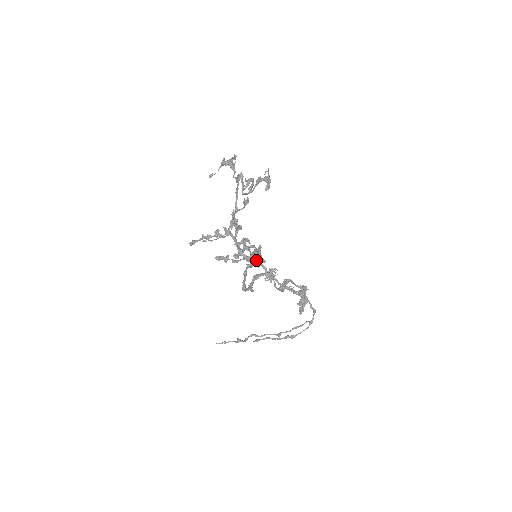
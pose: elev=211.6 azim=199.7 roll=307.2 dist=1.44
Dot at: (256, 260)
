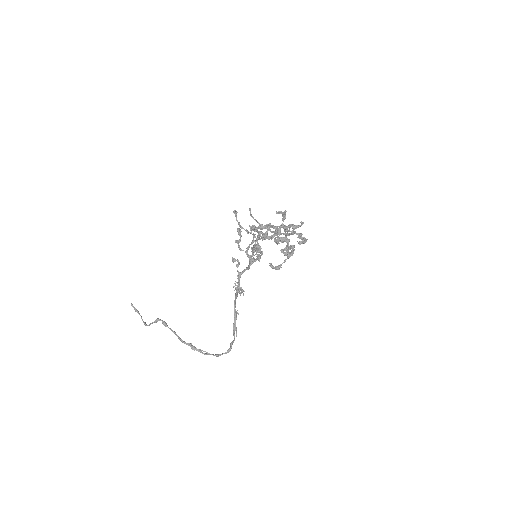
Dot at: (259, 250)
